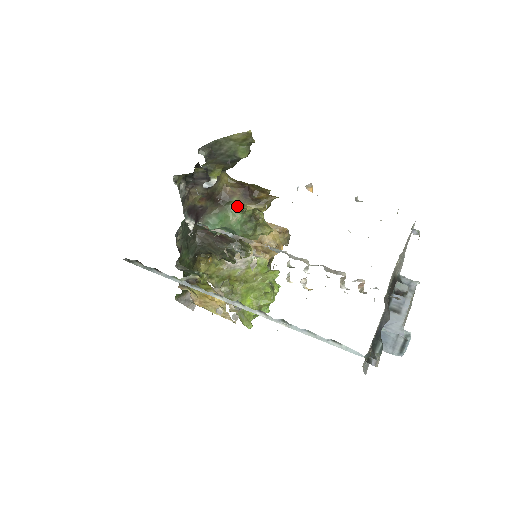
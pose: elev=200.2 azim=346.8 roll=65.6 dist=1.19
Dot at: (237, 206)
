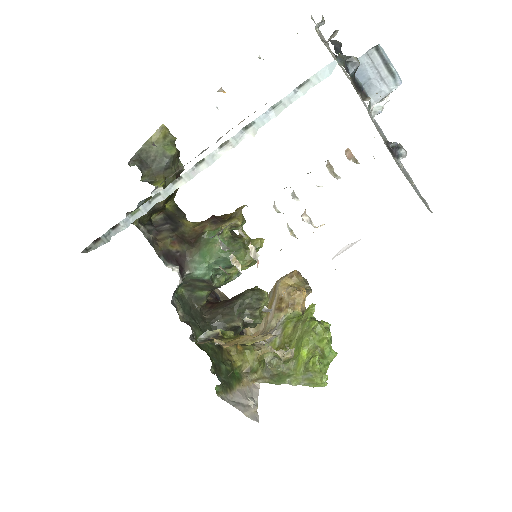
Dot at: (212, 234)
